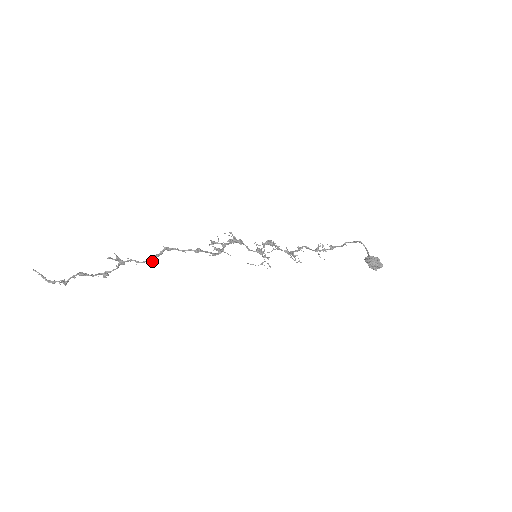
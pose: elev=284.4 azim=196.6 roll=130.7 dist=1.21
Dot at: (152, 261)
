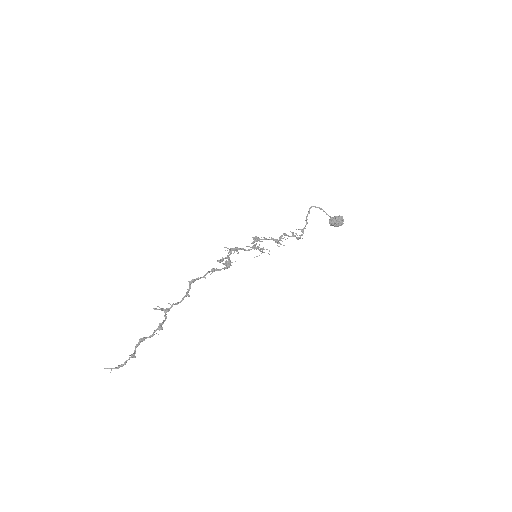
Dot at: (187, 294)
